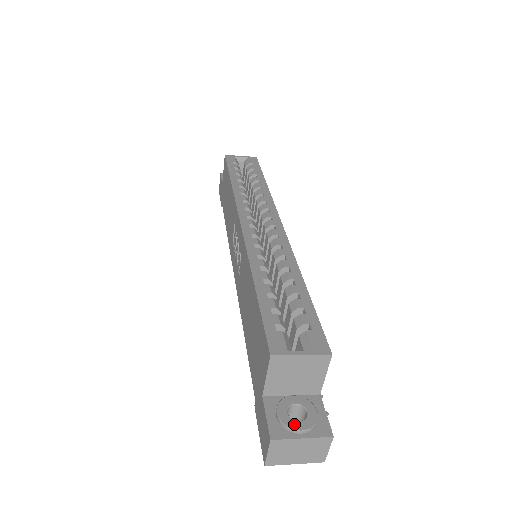
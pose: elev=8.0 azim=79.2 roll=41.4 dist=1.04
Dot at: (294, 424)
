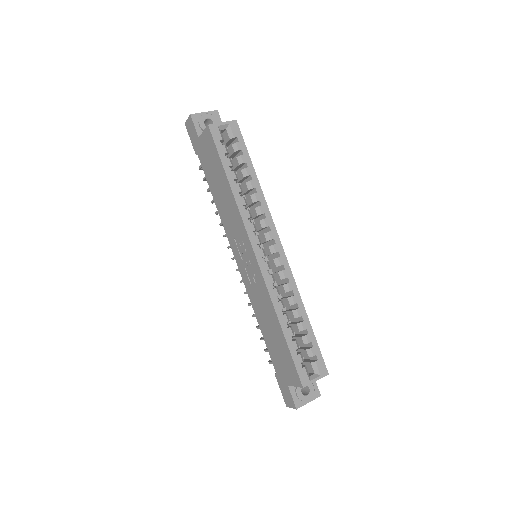
Dot at: (305, 398)
